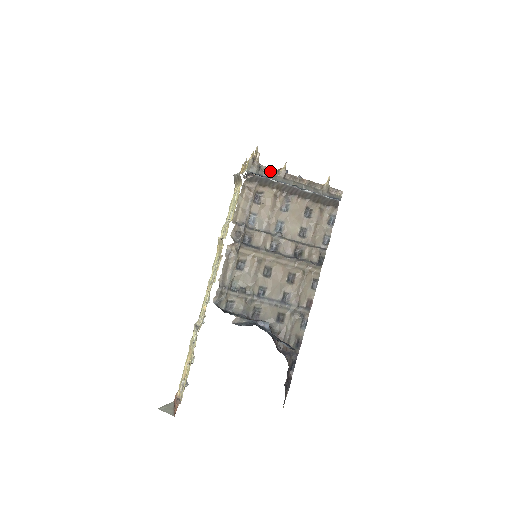
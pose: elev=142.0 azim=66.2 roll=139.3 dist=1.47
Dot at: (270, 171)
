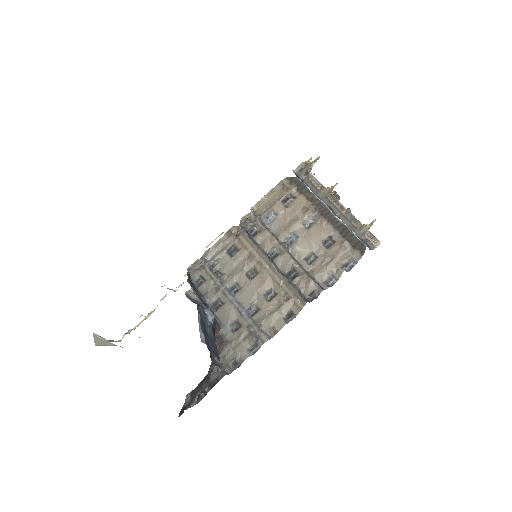
Dot at: (316, 183)
